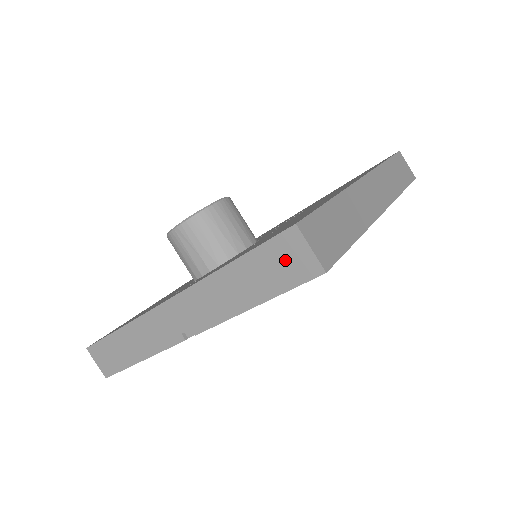
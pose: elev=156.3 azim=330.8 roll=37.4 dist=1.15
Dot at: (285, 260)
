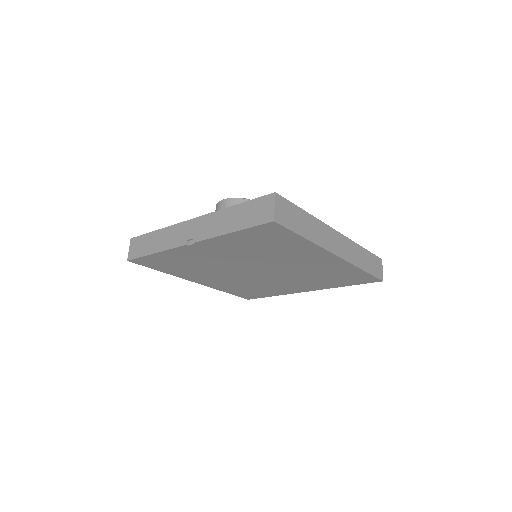
Dot at: (260, 210)
